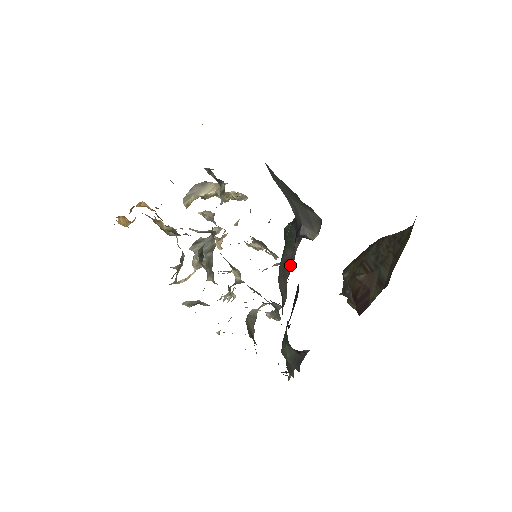
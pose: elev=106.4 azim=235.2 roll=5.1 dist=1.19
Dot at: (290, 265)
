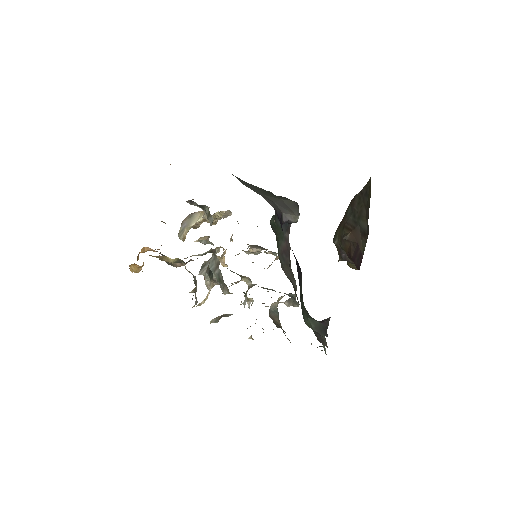
Dot at: (288, 254)
